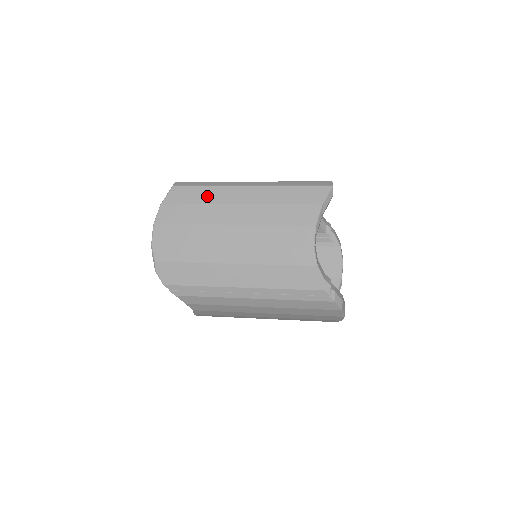
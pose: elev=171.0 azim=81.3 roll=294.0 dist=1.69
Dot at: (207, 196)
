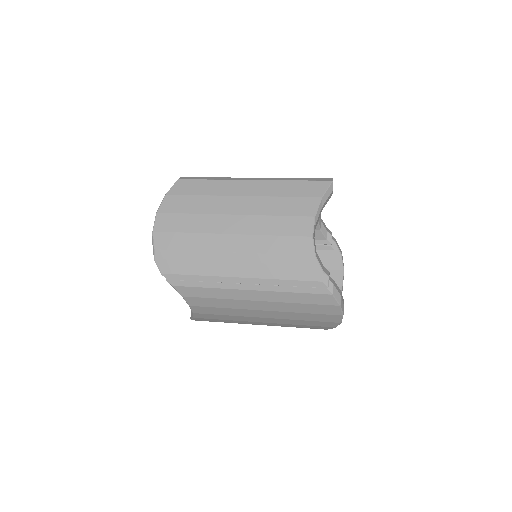
Dot at: (210, 189)
